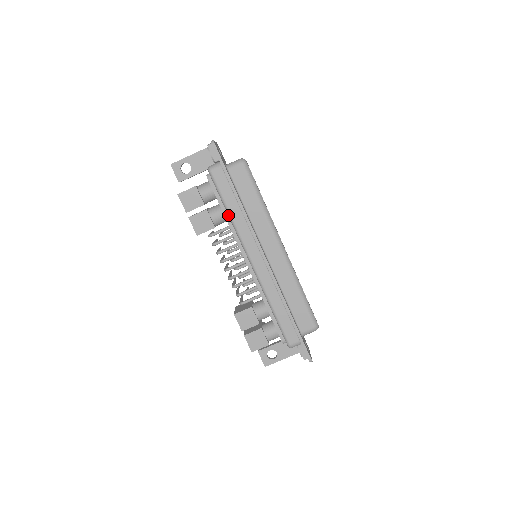
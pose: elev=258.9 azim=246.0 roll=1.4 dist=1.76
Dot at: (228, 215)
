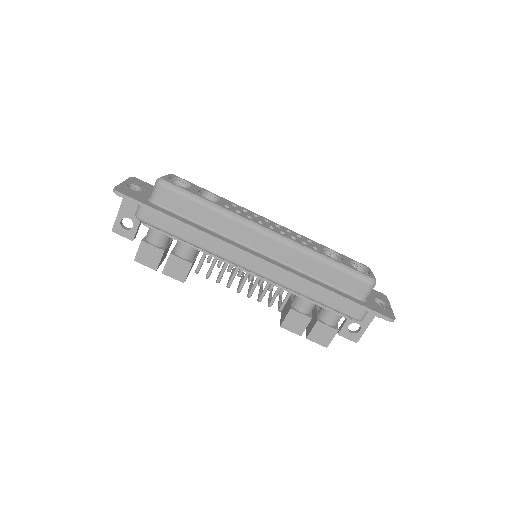
Dot at: (192, 245)
